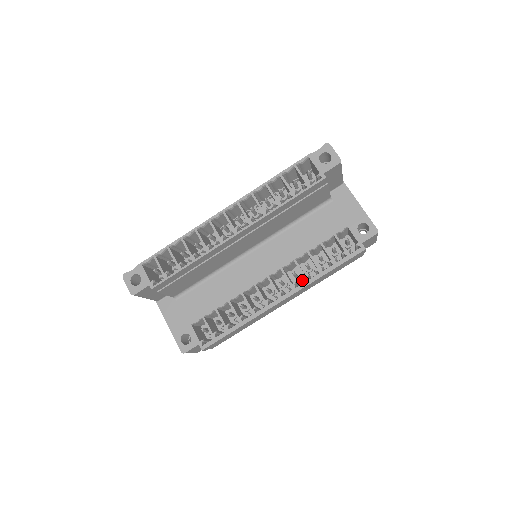
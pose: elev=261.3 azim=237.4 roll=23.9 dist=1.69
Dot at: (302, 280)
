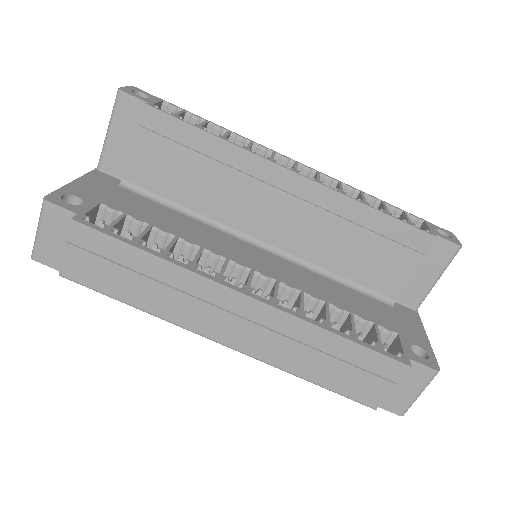
Dot at: occluded
